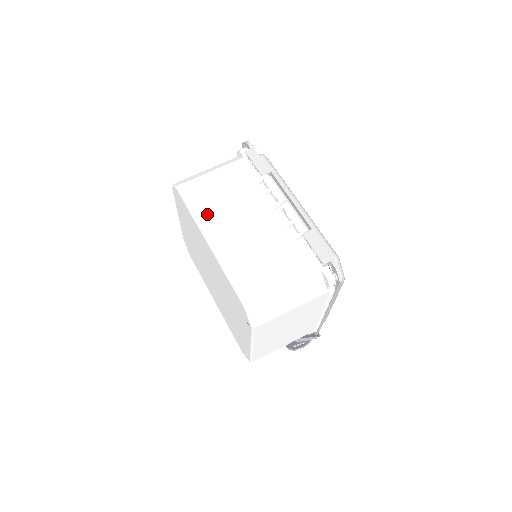
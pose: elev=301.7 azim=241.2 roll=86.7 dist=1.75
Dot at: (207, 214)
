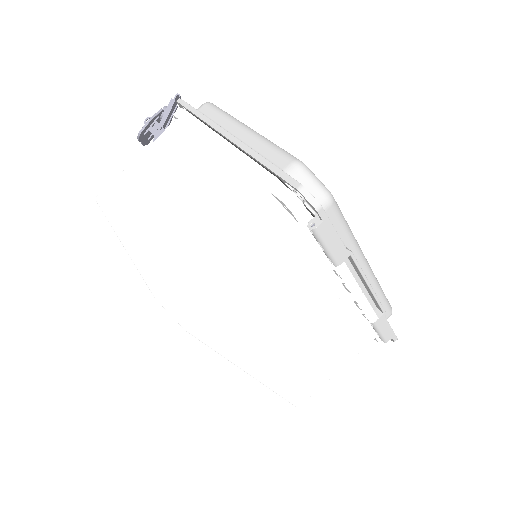
Dot at: (248, 347)
